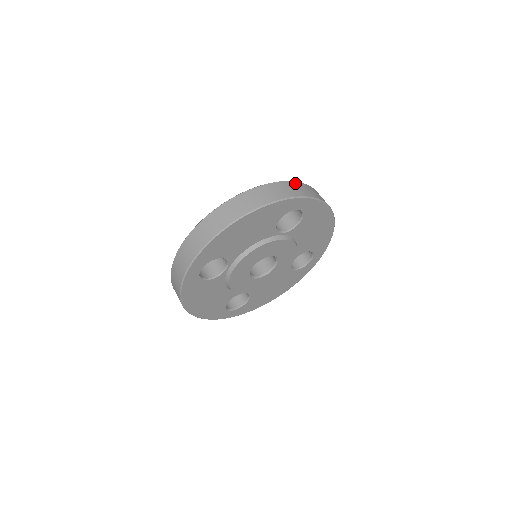
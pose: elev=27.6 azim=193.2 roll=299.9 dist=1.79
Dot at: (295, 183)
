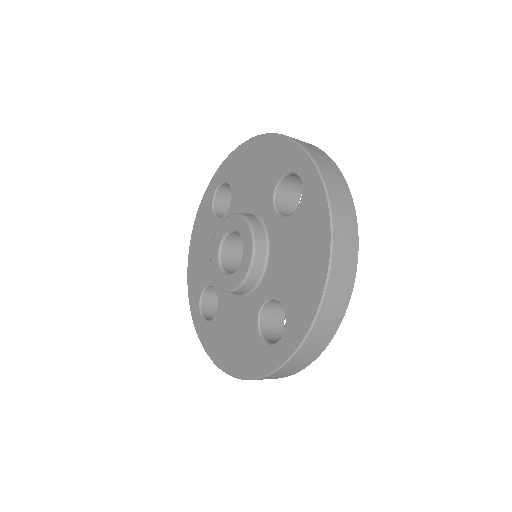
Dot at: (316, 159)
